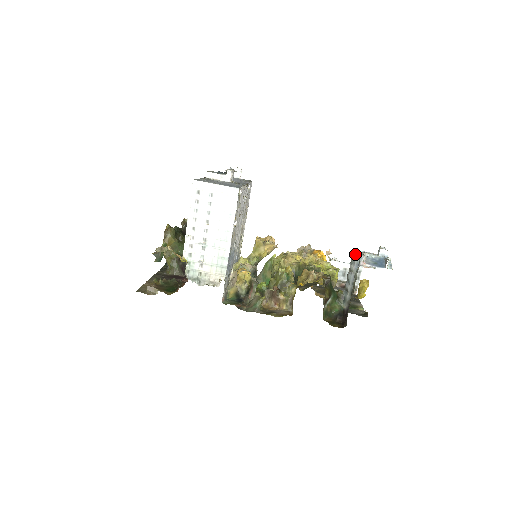
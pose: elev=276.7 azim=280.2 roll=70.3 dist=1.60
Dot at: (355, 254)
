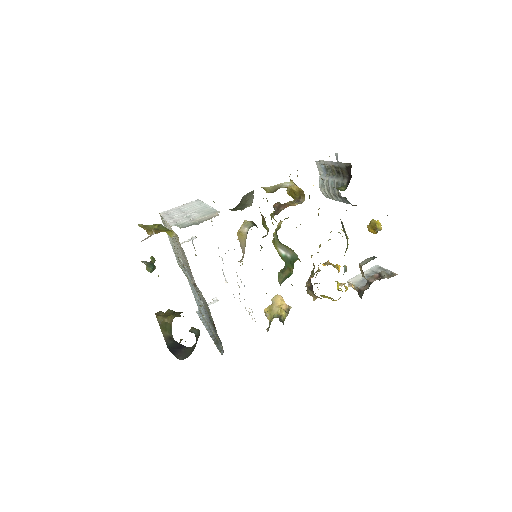
Dot at: (319, 180)
